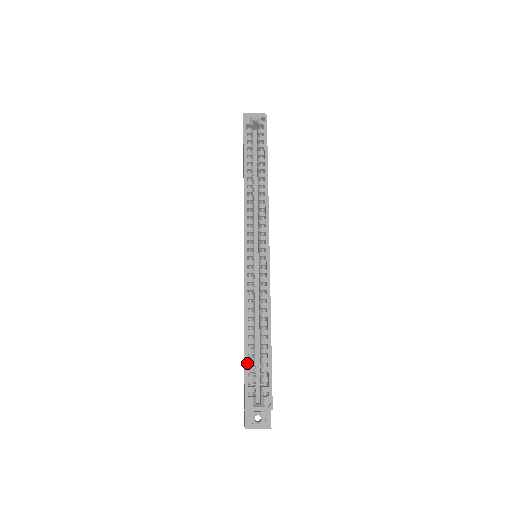
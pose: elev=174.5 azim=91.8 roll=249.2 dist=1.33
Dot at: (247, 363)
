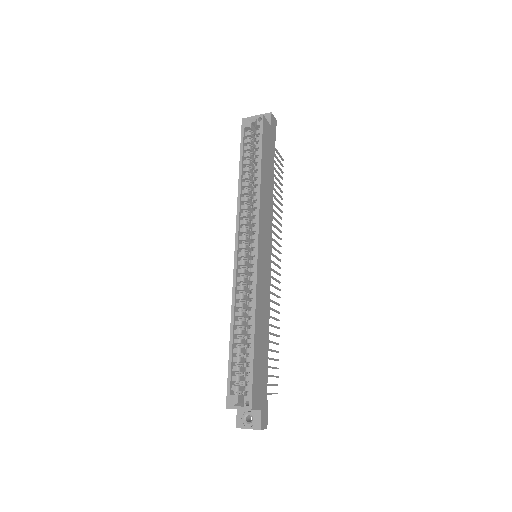
Dot at: (231, 362)
